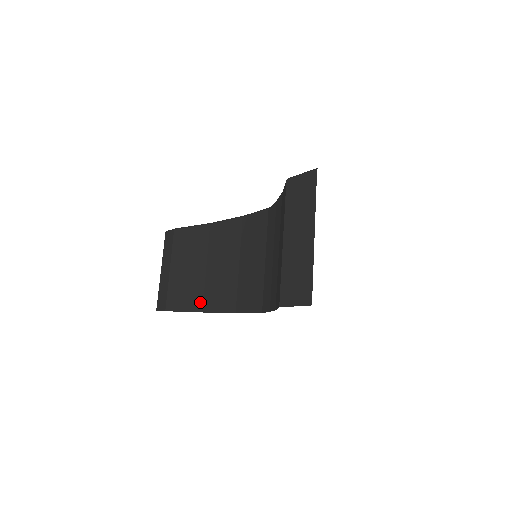
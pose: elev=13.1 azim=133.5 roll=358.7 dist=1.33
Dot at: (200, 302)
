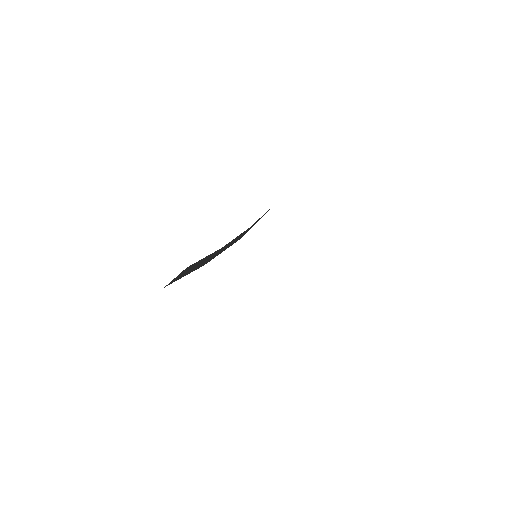
Dot at: (204, 264)
